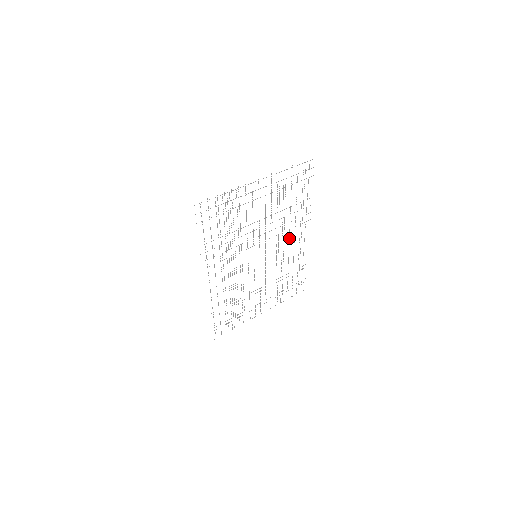
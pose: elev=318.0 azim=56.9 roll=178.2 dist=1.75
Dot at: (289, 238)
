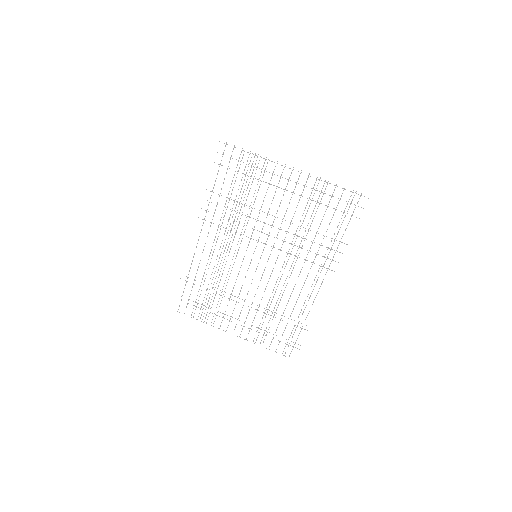
Dot at: occluded
